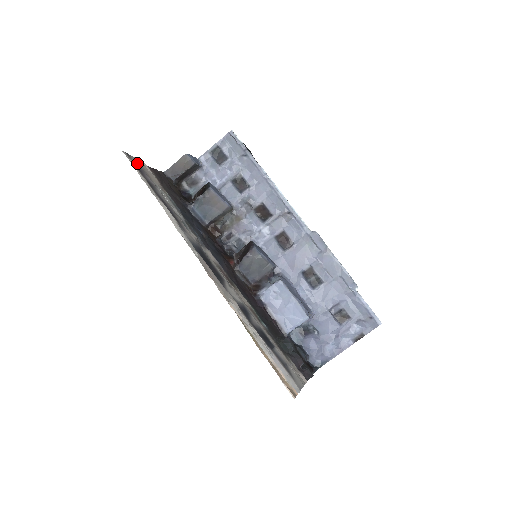
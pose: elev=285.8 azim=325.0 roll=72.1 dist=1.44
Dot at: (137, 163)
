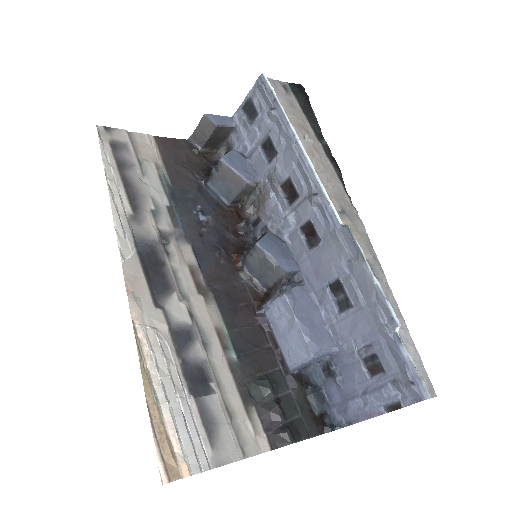
Dot at: (120, 137)
